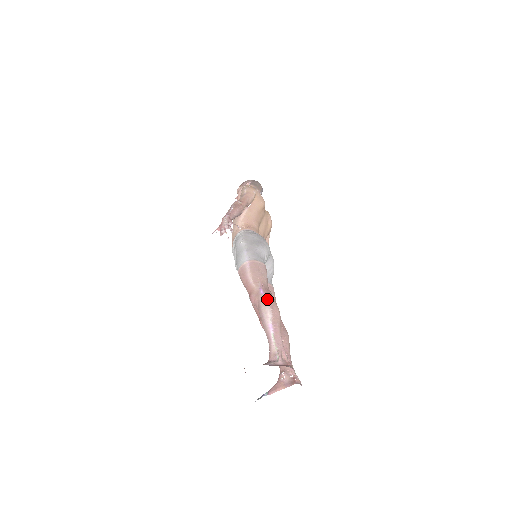
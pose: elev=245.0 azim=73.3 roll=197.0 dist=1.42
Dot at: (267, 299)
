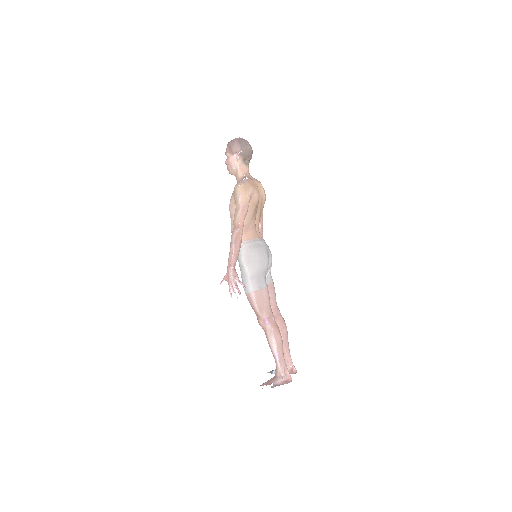
Dot at: (272, 331)
